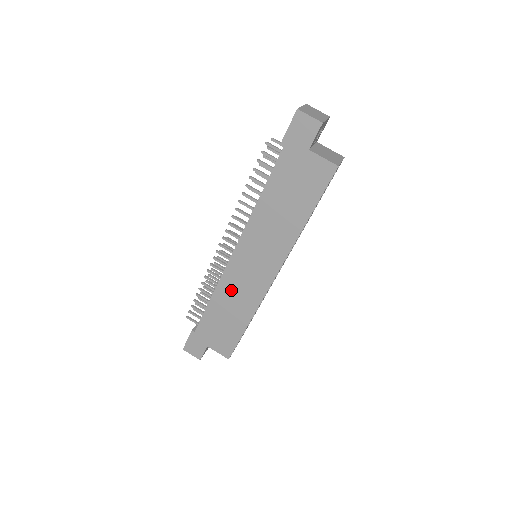
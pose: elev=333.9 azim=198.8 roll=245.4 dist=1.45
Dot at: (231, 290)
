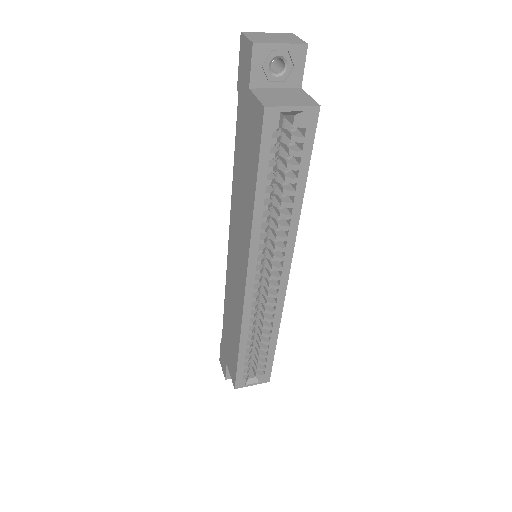
Dot at: (230, 293)
